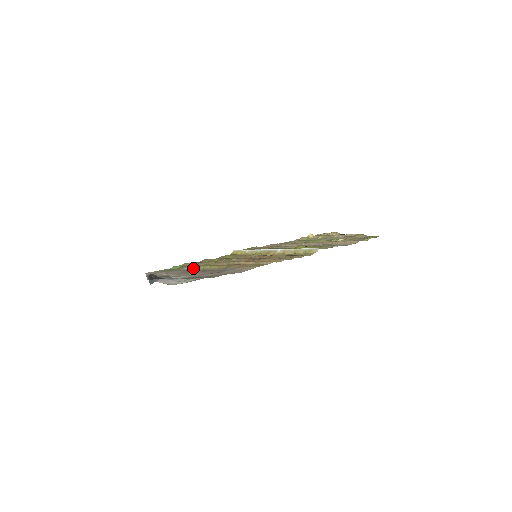
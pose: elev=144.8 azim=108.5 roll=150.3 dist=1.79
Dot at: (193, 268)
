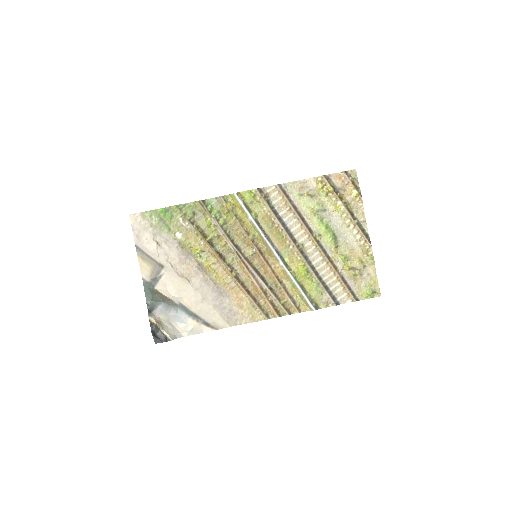
Dot at: (187, 246)
